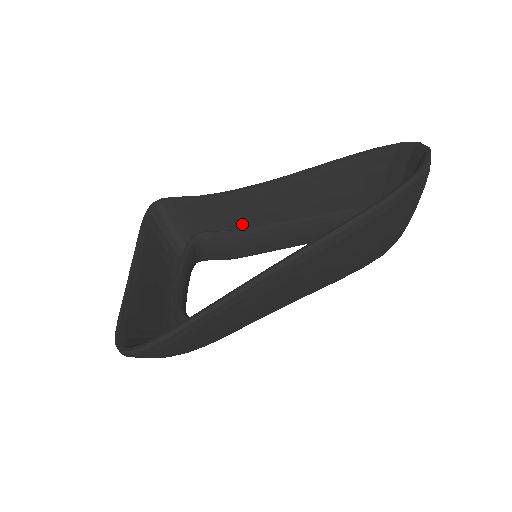
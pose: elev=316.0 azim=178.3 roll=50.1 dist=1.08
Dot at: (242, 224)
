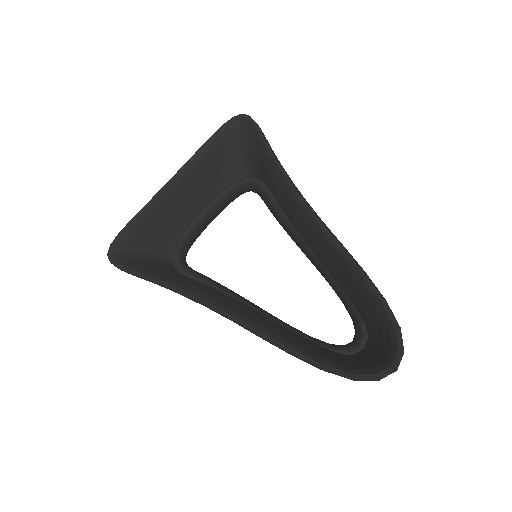
Dot at: (283, 208)
